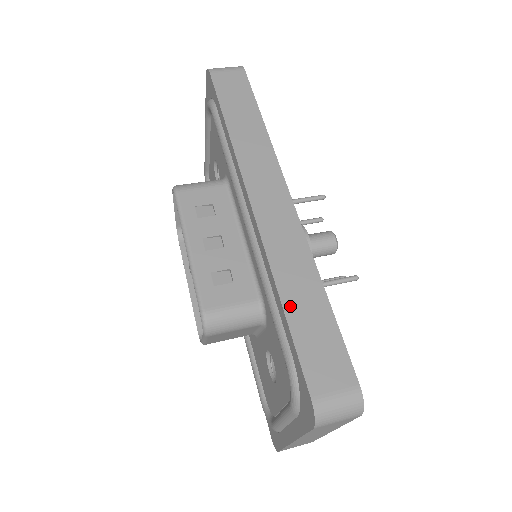
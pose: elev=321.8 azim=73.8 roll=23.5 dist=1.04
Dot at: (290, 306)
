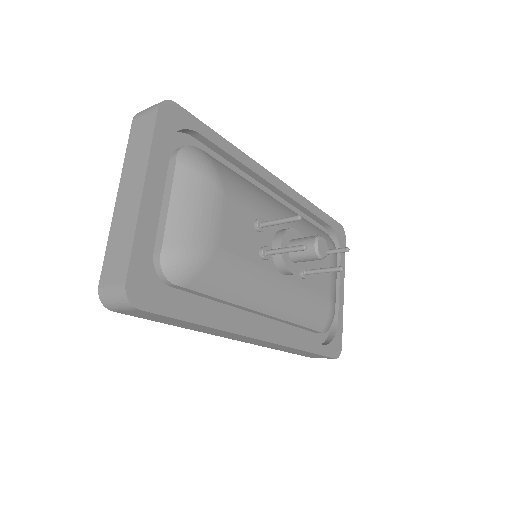
Dot at: occluded
